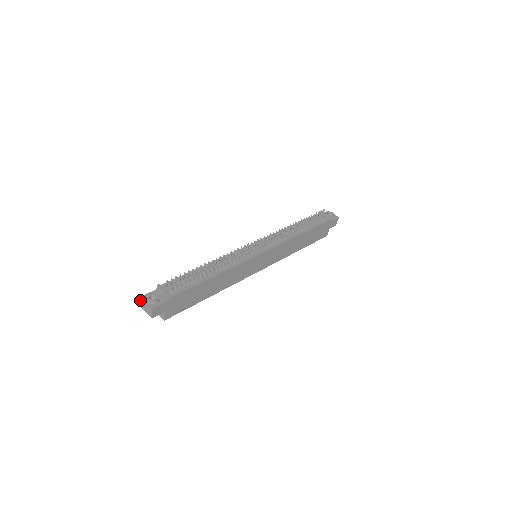
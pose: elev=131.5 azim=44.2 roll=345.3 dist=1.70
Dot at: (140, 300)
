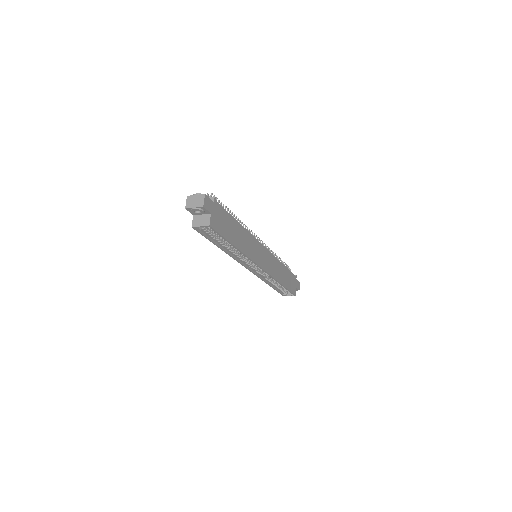
Dot at: (186, 201)
